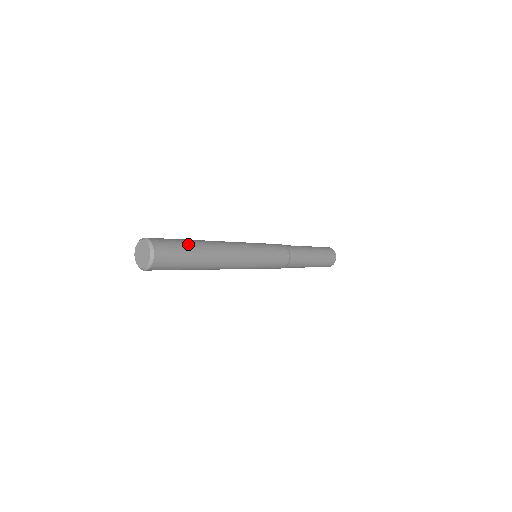
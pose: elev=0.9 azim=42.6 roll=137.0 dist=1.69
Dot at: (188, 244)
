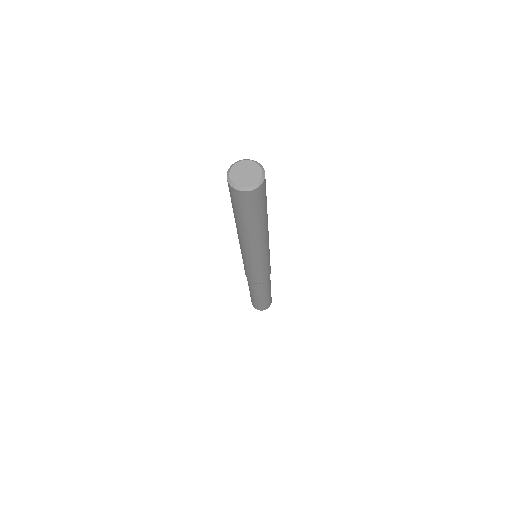
Dot at: occluded
